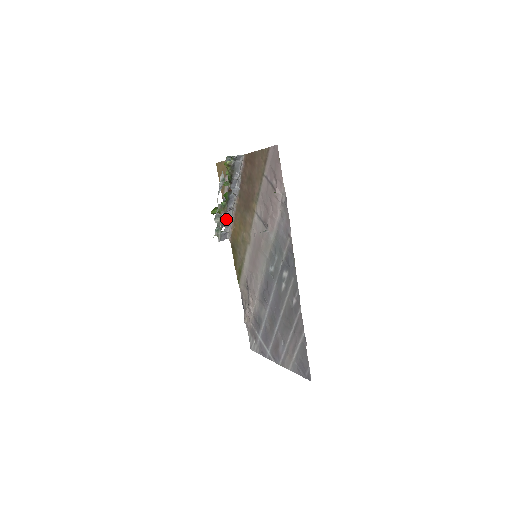
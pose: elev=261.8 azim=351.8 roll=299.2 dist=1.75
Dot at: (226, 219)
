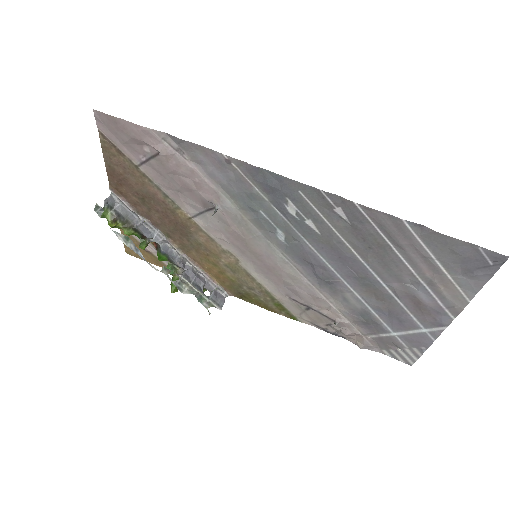
Dot at: (192, 277)
